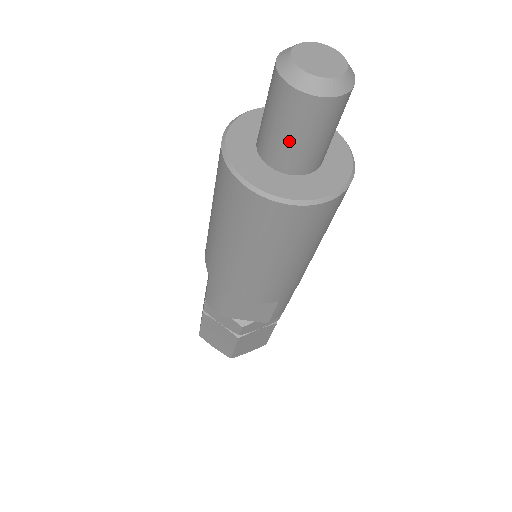
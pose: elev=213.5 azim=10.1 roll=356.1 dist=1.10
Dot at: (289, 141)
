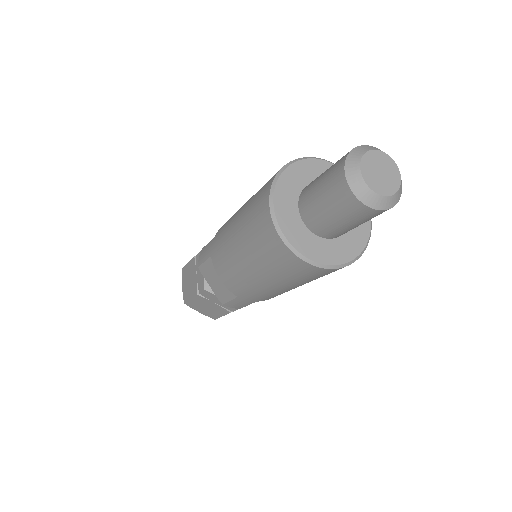
Dot at: (319, 202)
